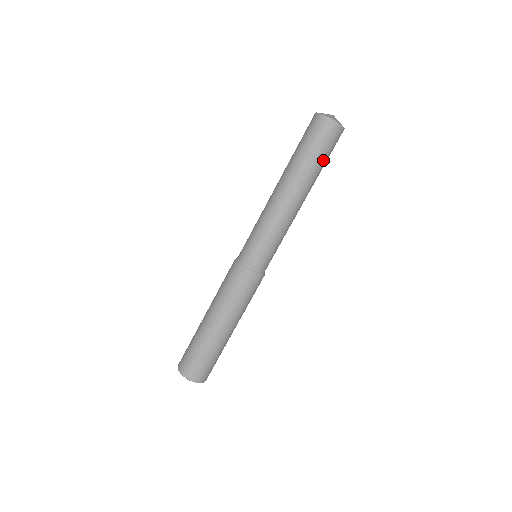
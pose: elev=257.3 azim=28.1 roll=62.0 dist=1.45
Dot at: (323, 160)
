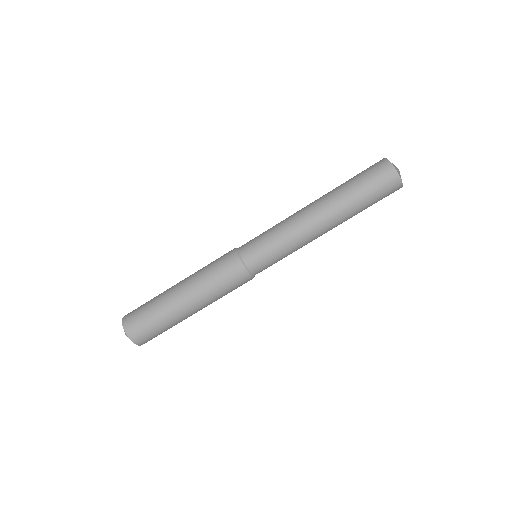
Dot at: occluded
